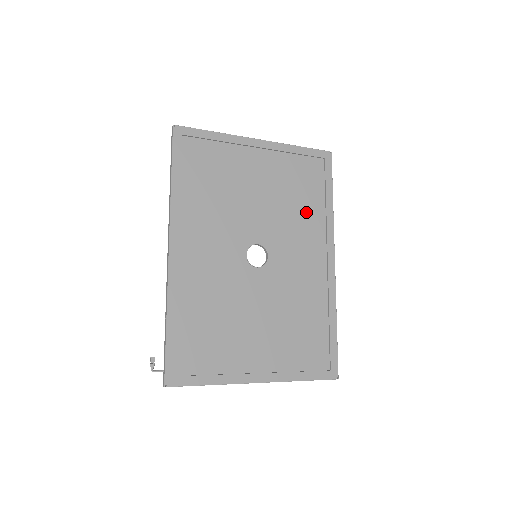
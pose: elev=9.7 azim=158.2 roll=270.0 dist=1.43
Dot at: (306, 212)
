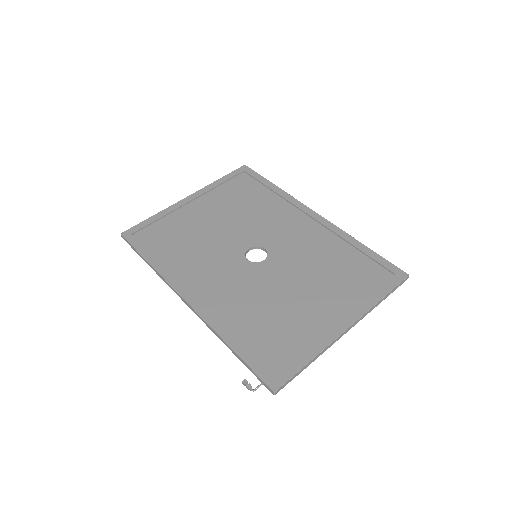
Dot at: (264, 205)
